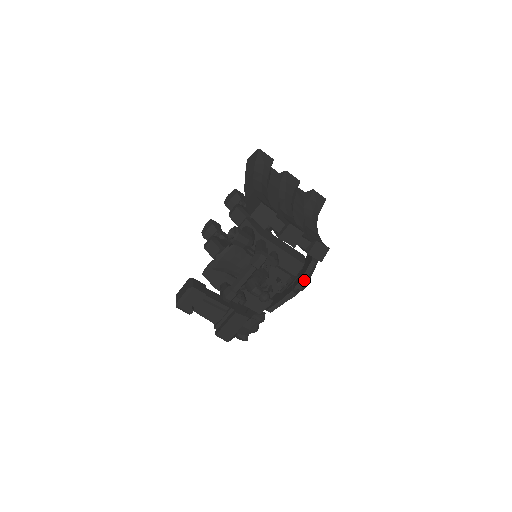
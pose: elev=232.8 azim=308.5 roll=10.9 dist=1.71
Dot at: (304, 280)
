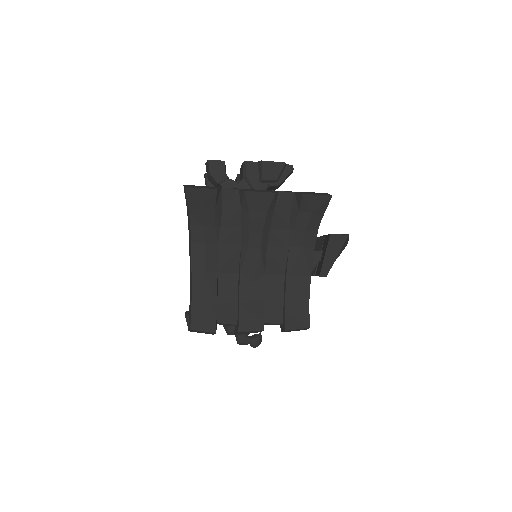
Dot at: occluded
